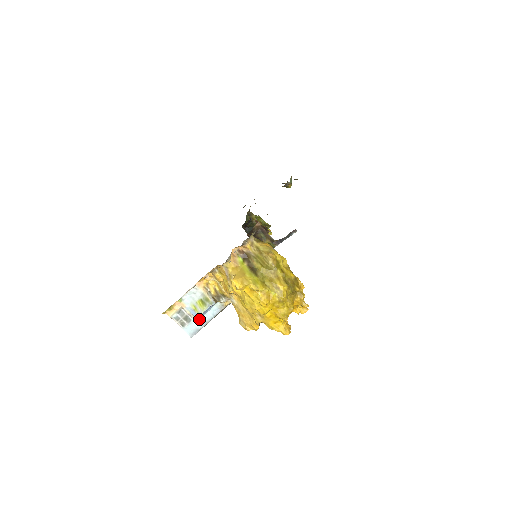
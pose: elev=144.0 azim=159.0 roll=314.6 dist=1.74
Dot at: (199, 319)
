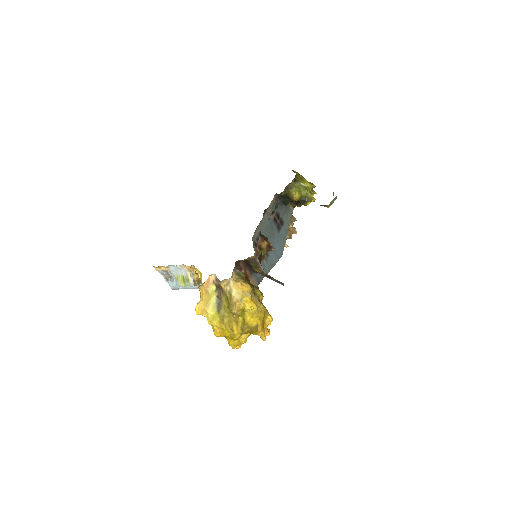
Dot at: occluded
